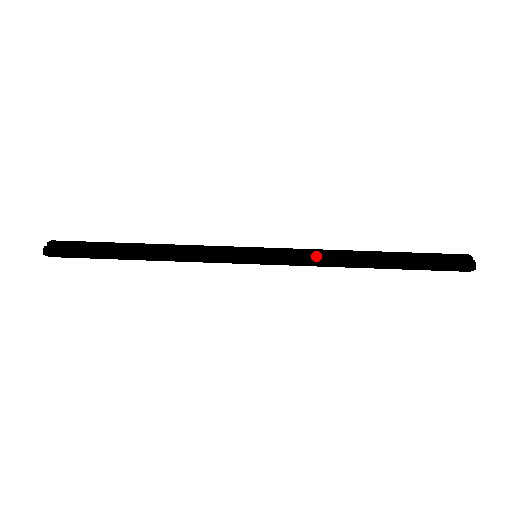
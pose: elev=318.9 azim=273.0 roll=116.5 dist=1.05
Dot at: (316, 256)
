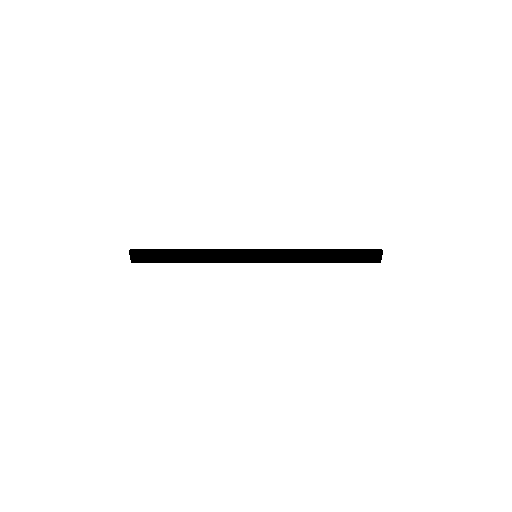
Dot at: (291, 250)
